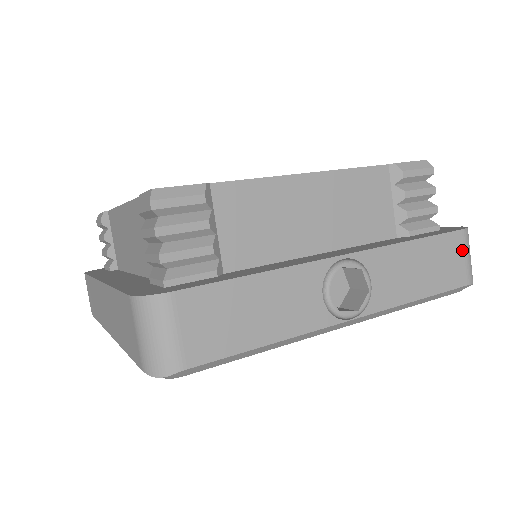
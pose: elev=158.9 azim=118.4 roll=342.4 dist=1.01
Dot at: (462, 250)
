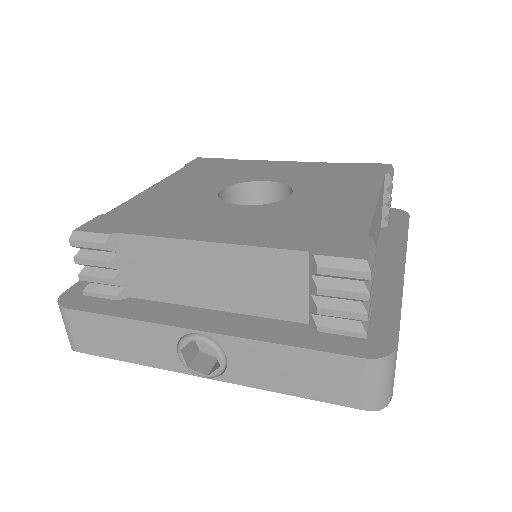
Dot at: (359, 377)
